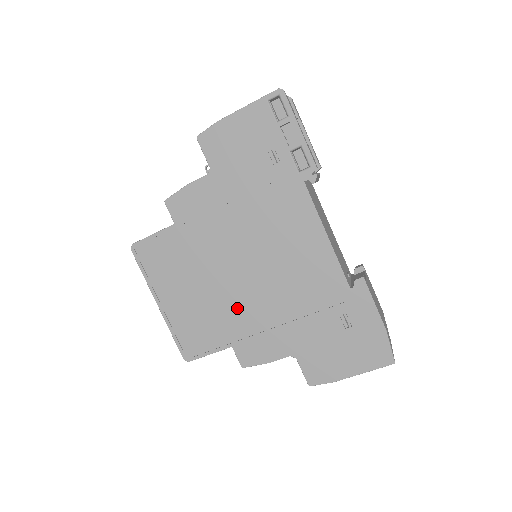
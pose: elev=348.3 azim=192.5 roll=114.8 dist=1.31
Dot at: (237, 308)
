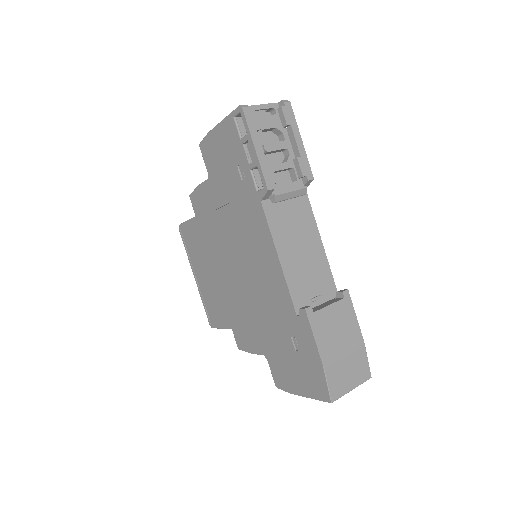
Dot at: (232, 299)
